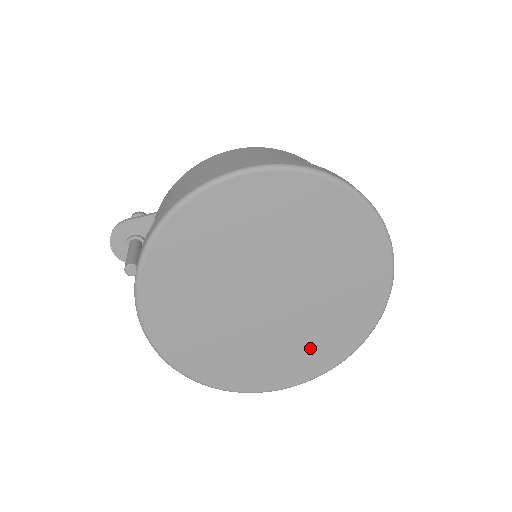
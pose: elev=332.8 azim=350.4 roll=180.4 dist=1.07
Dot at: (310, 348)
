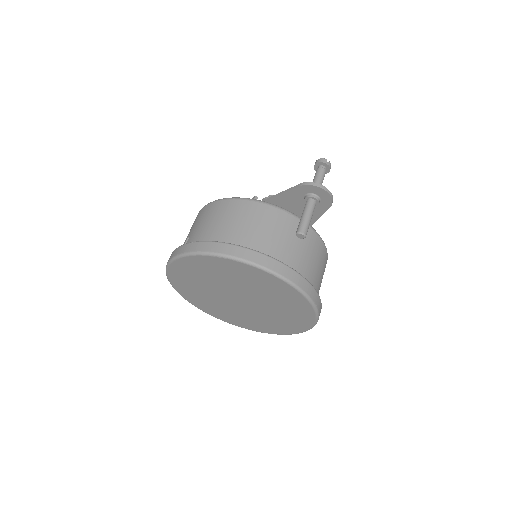
Dot at: (290, 314)
